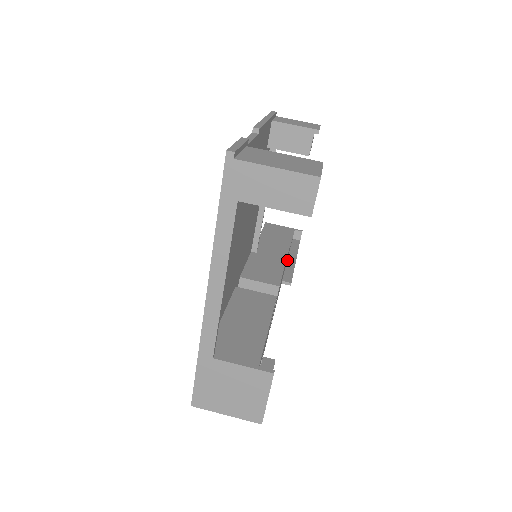
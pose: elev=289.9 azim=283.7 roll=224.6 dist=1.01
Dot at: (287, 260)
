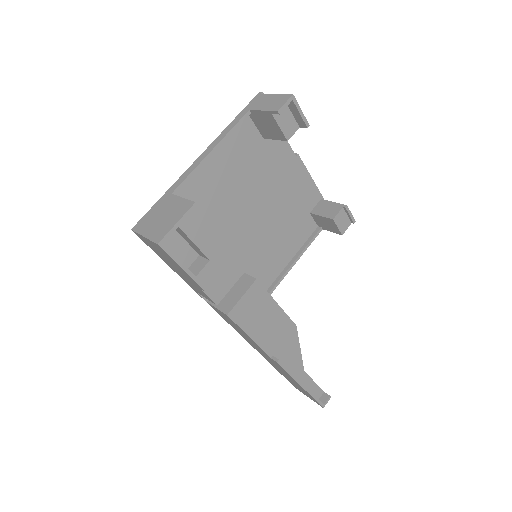
Dot at: occluded
